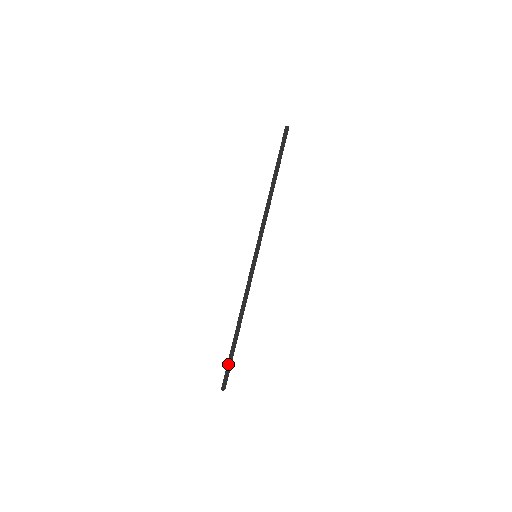
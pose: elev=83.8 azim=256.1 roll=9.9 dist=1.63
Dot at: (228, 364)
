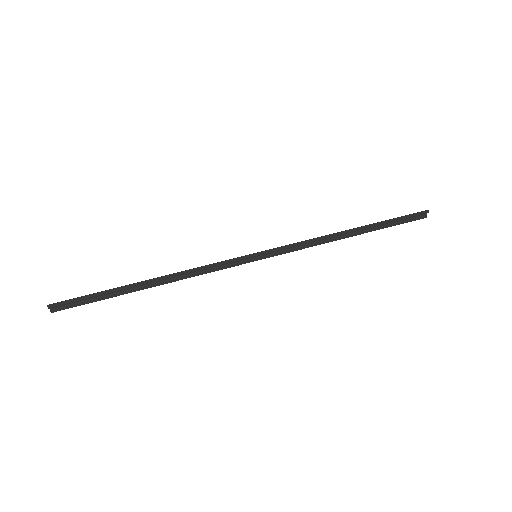
Dot at: (91, 295)
